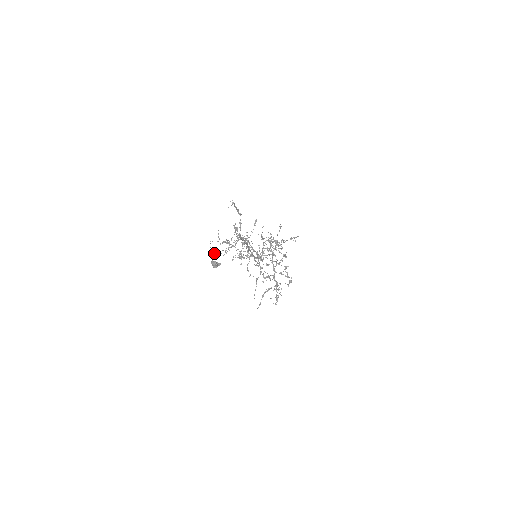
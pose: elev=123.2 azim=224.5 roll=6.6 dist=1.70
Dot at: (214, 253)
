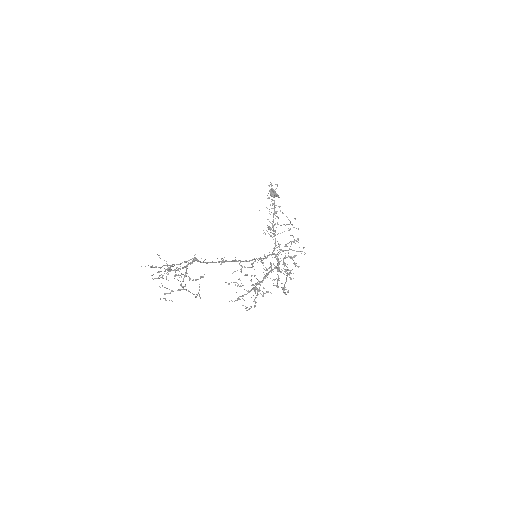
Dot at: occluded
